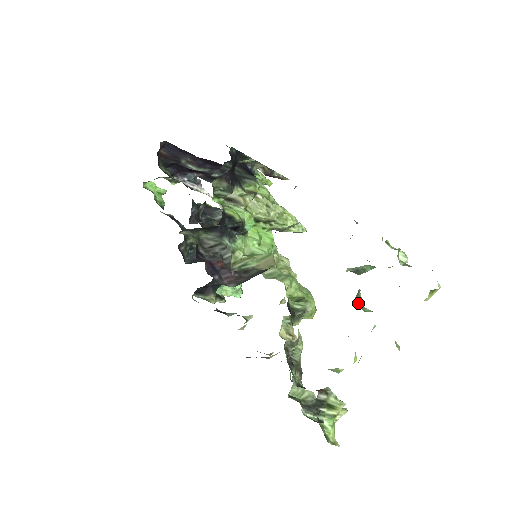
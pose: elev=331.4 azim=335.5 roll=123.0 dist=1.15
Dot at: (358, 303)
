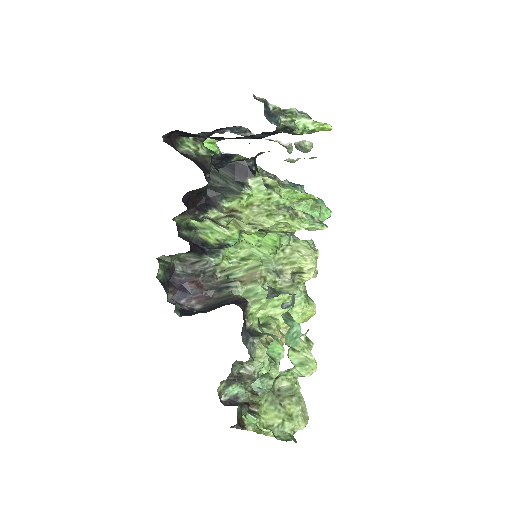
Dot at: (265, 380)
